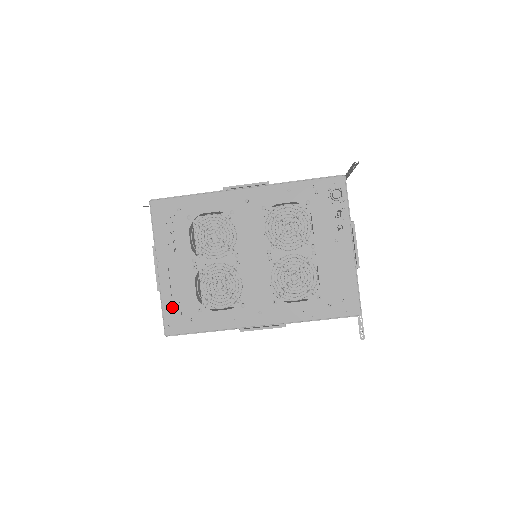
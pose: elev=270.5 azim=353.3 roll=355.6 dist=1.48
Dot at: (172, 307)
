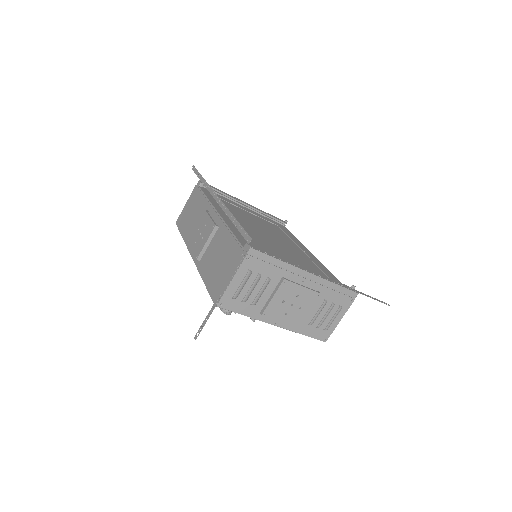
Dot at: occluded
